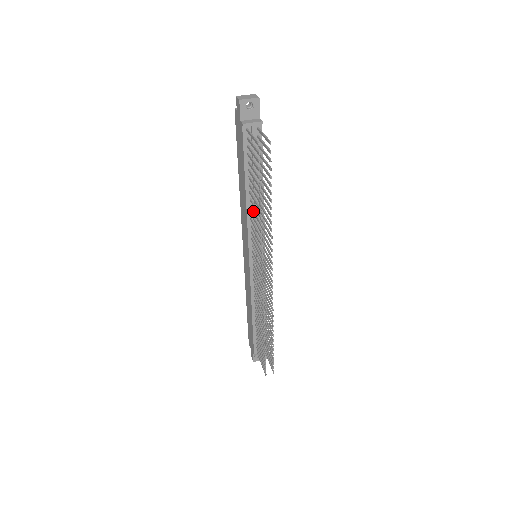
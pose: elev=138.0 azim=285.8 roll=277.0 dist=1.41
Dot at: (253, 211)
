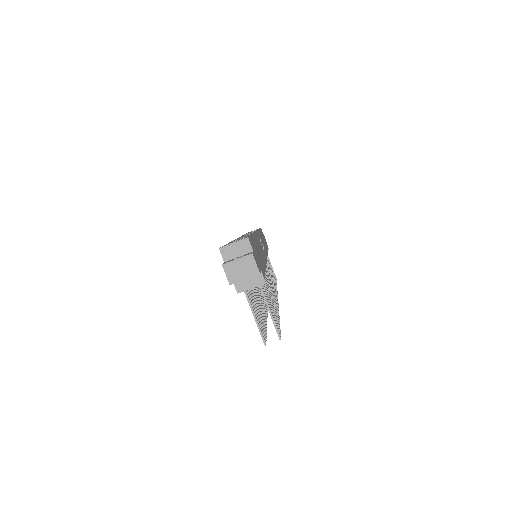
Dot at: occluded
